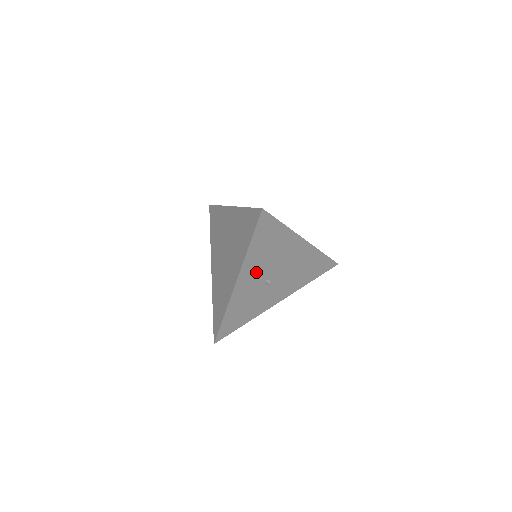
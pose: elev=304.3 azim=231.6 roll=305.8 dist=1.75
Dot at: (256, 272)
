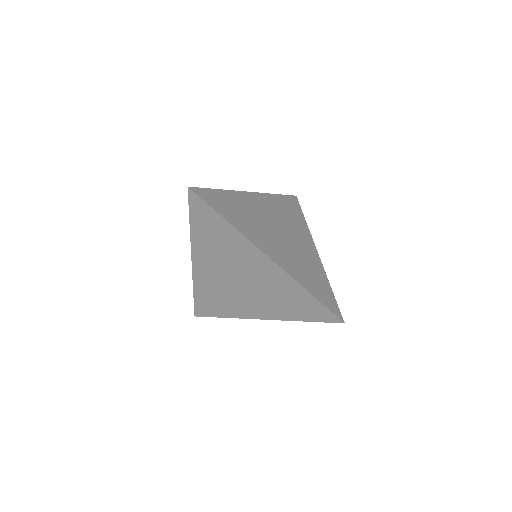
Dot at: occluded
